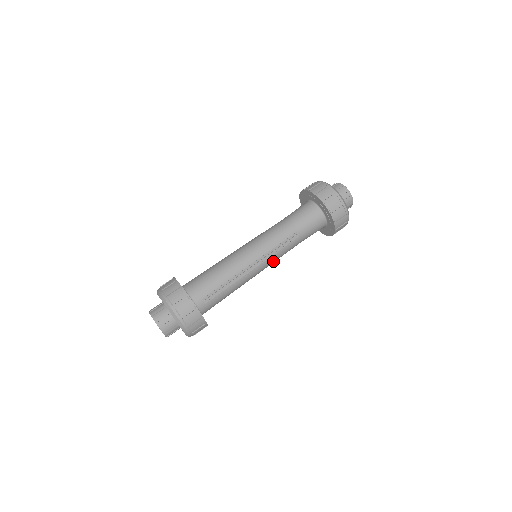
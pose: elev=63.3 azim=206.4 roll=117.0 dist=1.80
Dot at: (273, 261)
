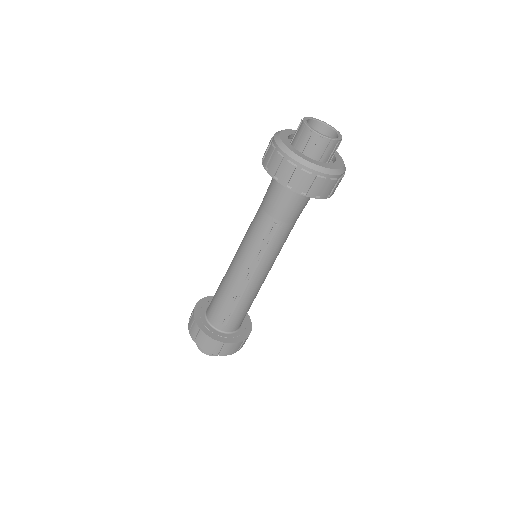
Dot at: (271, 259)
